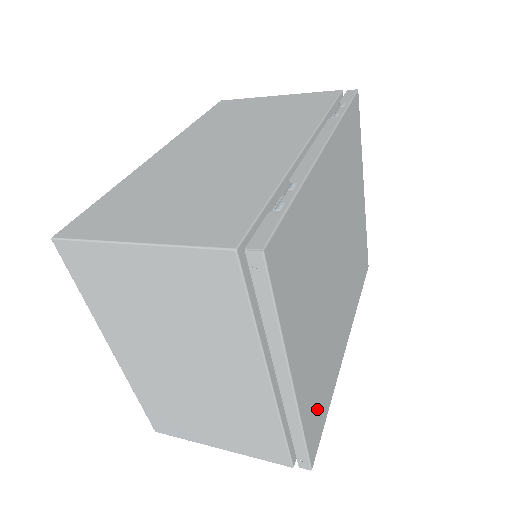
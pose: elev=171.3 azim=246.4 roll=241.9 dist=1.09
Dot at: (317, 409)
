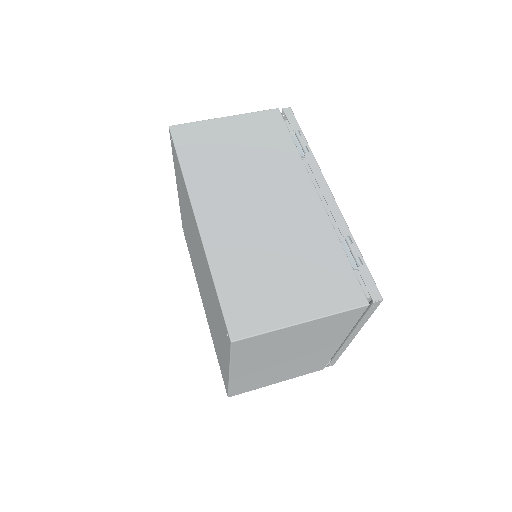
Dot at: occluded
